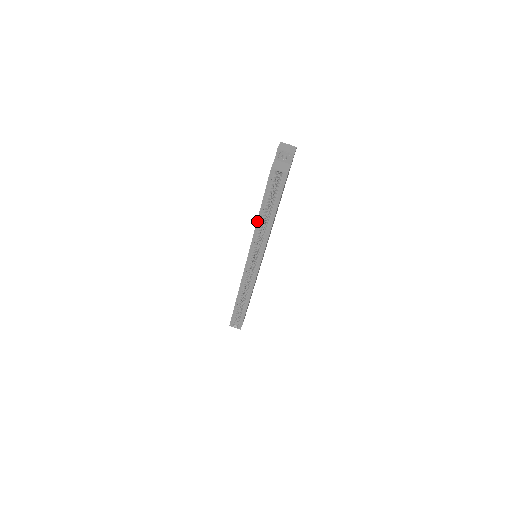
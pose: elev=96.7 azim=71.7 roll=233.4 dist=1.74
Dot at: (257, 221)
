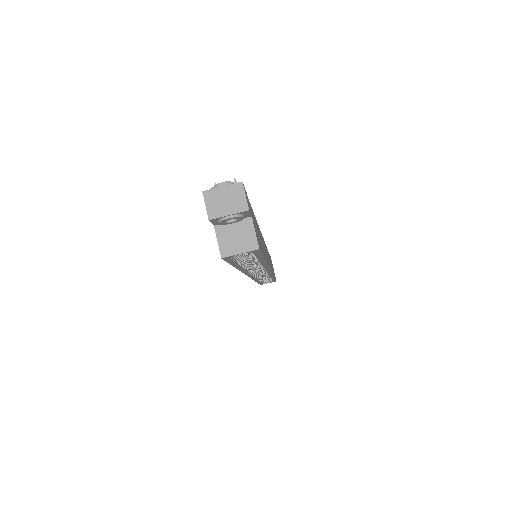
Dot at: (239, 270)
